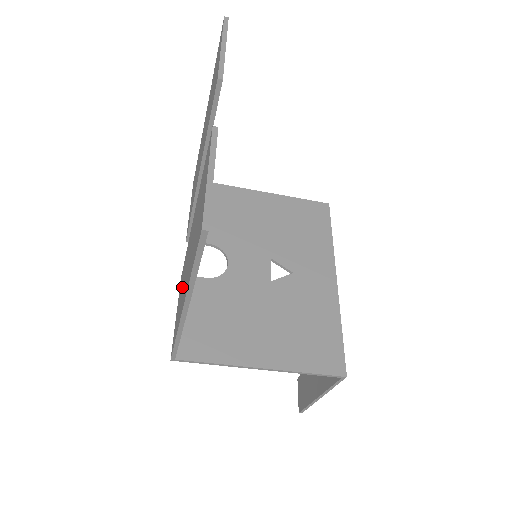
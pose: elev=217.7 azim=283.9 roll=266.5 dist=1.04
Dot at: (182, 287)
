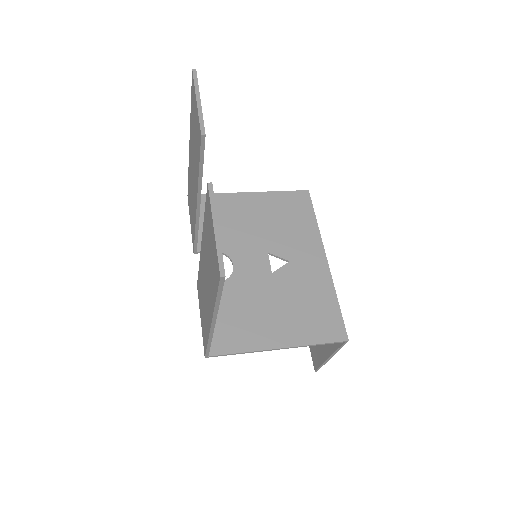
Dot at: (203, 300)
